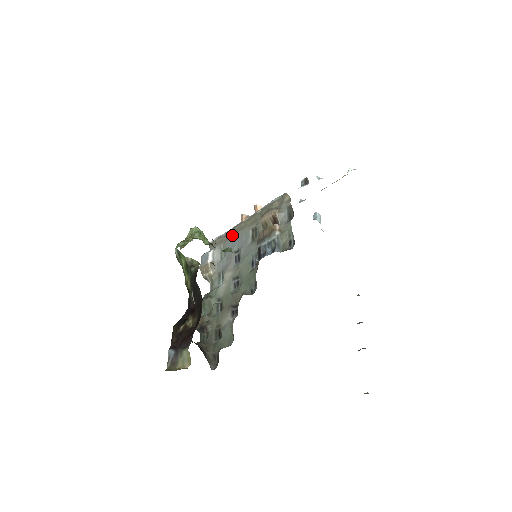
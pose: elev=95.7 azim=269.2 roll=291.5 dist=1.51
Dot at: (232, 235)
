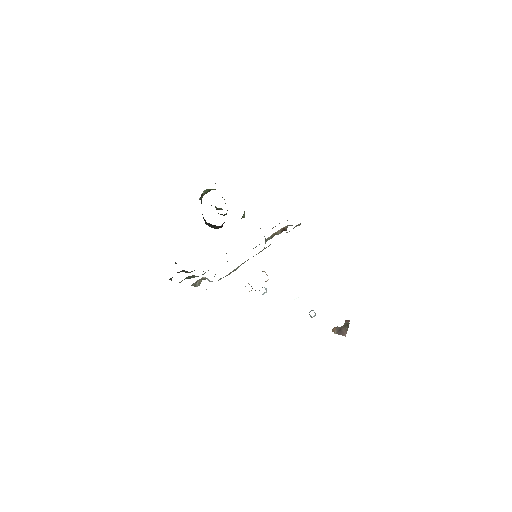
Dot at: (236, 269)
